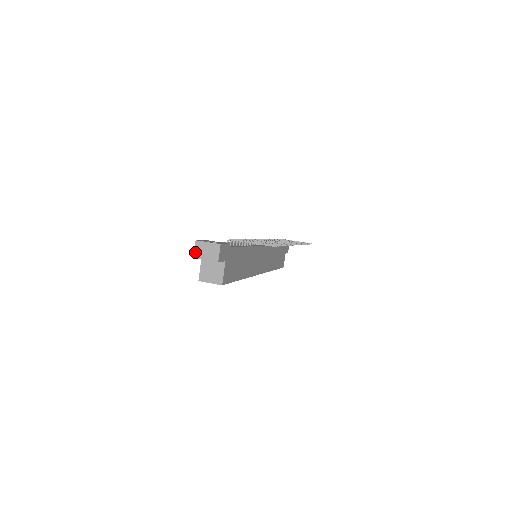
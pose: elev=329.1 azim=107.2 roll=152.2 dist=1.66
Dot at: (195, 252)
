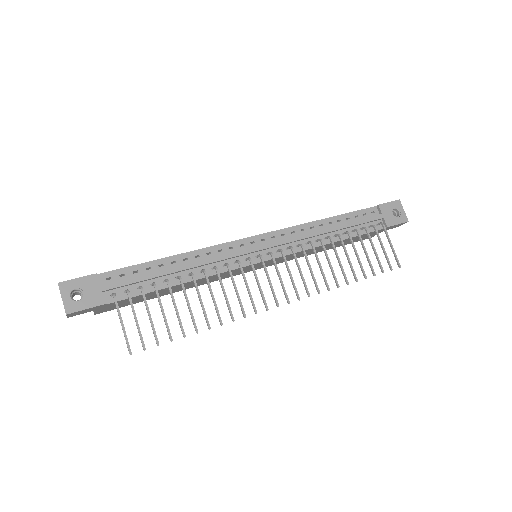
Dot at: occluded
